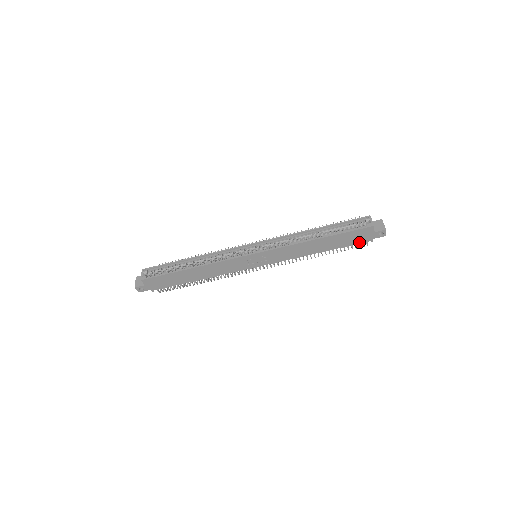
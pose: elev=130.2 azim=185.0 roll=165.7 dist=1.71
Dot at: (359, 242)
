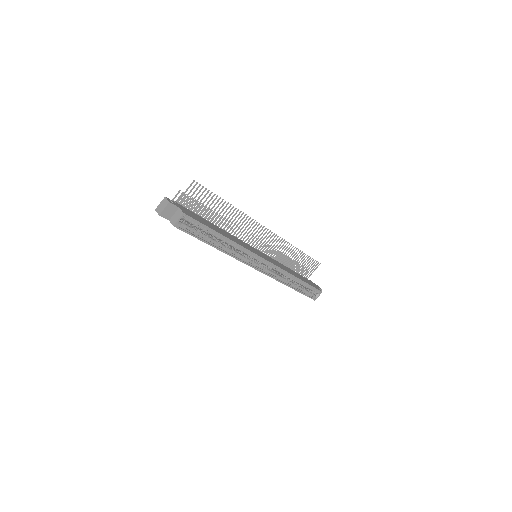
Dot at: occluded
